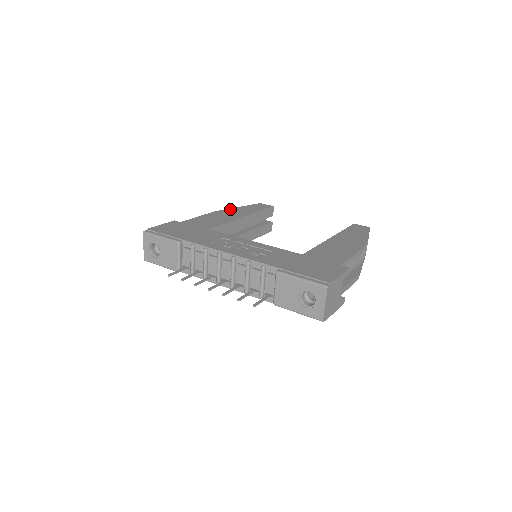
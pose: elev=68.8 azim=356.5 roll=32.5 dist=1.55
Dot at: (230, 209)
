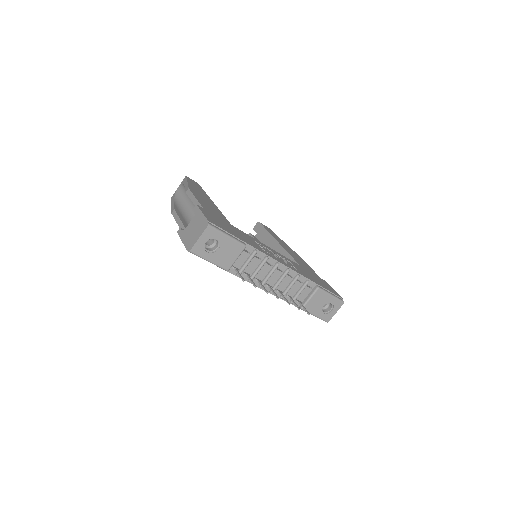
Dot at: (190, 185)
